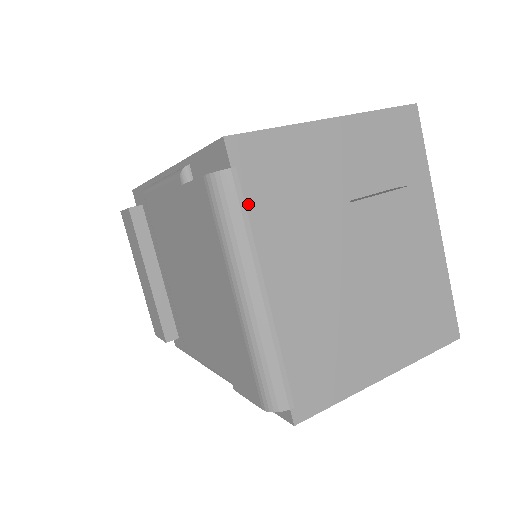
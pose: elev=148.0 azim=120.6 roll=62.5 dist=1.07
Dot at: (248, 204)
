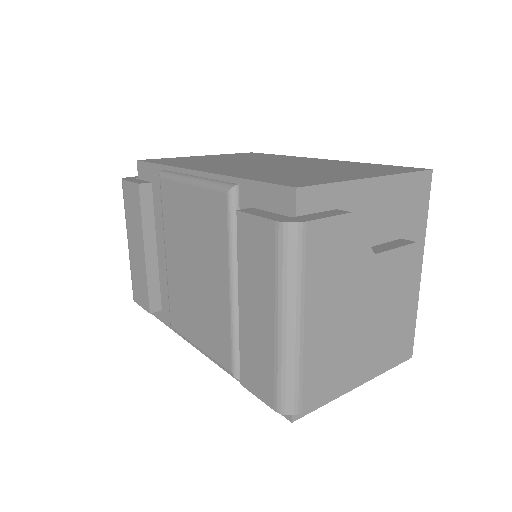
Dot at: (308, 253)
